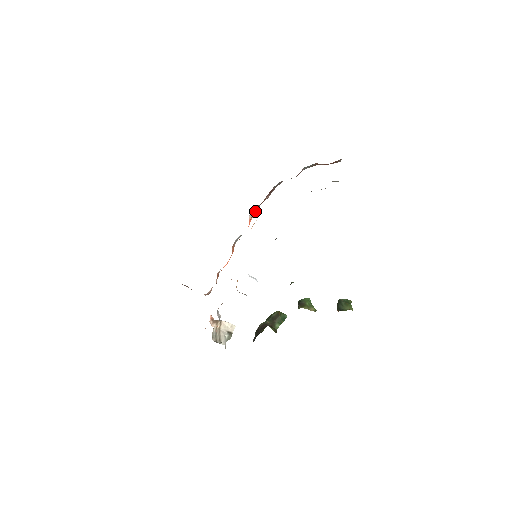
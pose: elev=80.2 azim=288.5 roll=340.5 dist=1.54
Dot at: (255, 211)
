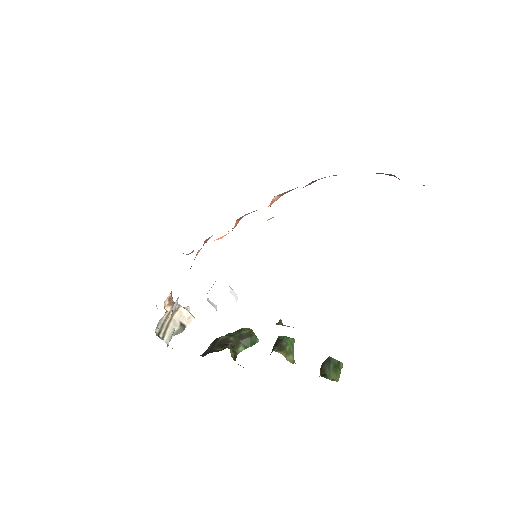
Dot at: (286, 192)
